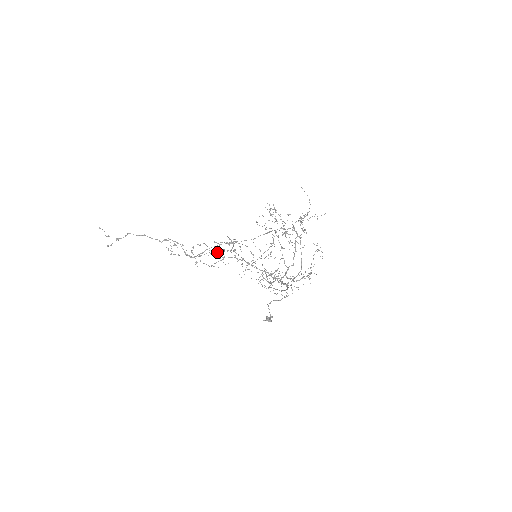
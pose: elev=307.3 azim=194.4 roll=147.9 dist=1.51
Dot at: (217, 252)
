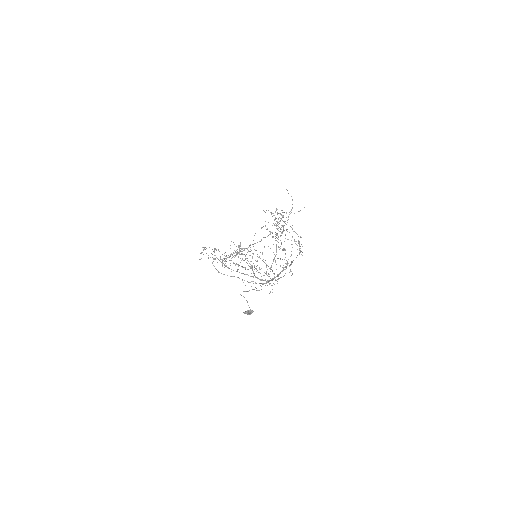
Dot at: occluded
